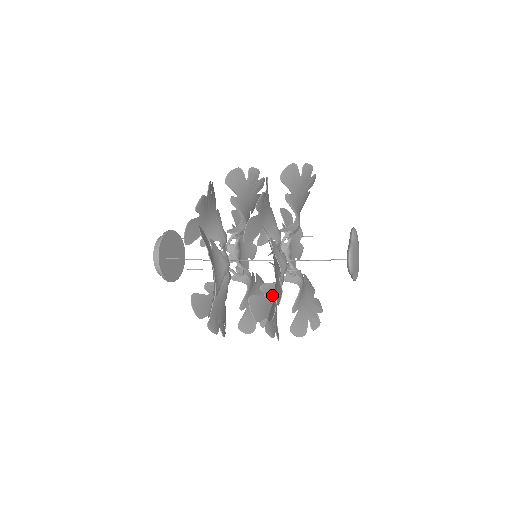
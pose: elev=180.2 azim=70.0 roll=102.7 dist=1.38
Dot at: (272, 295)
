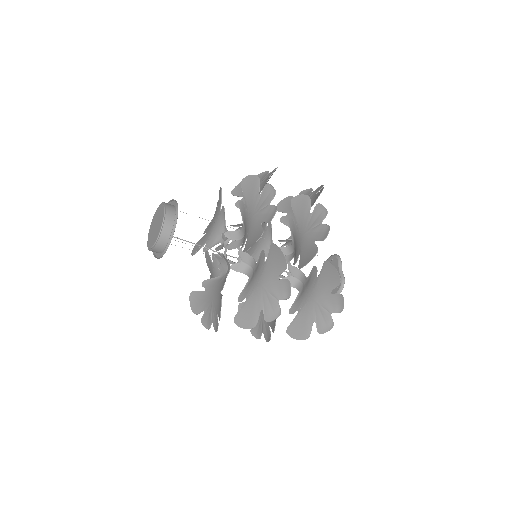
Dot at: occluded
